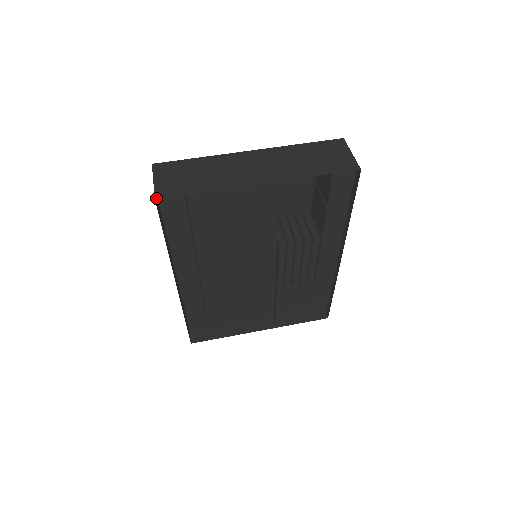
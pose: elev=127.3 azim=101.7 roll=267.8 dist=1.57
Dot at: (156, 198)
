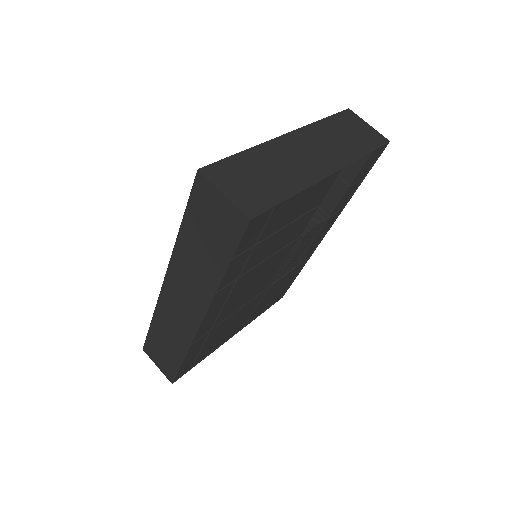
Dot at: (250, 217)
